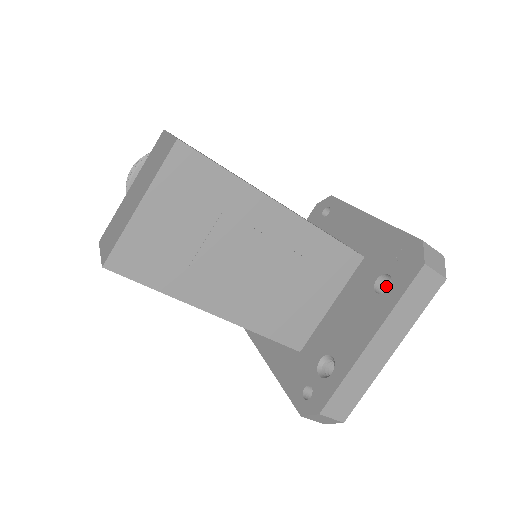
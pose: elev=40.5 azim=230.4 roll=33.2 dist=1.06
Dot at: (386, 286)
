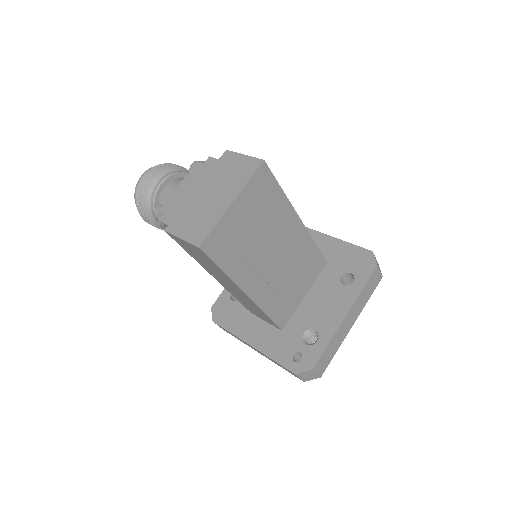
Dot at: (344, 282)
